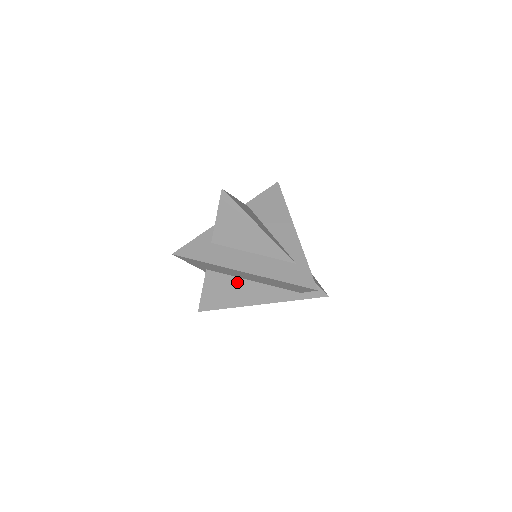
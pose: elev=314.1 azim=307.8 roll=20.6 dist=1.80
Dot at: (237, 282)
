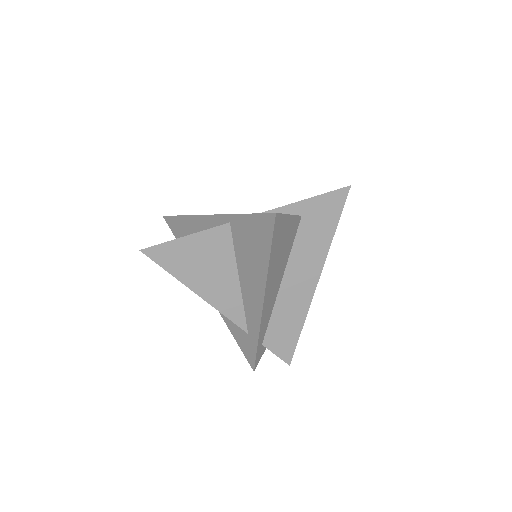
Dot at: occluded
